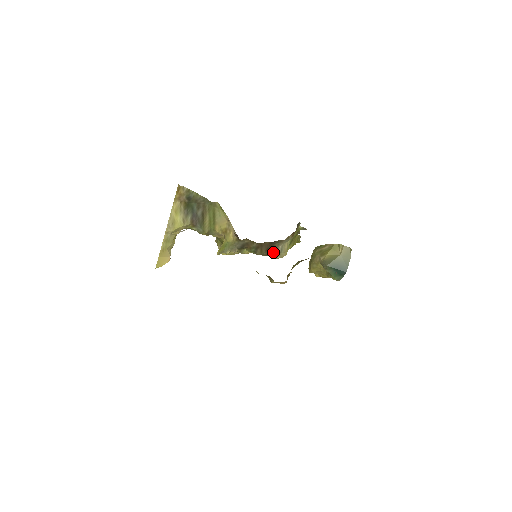
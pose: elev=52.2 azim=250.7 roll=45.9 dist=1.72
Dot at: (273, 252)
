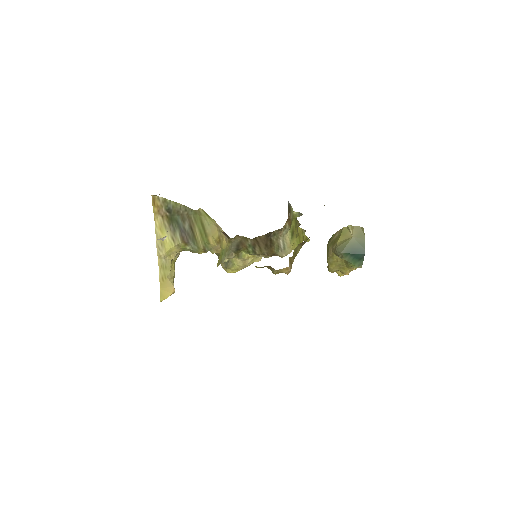
Dot at: (275, 249)
